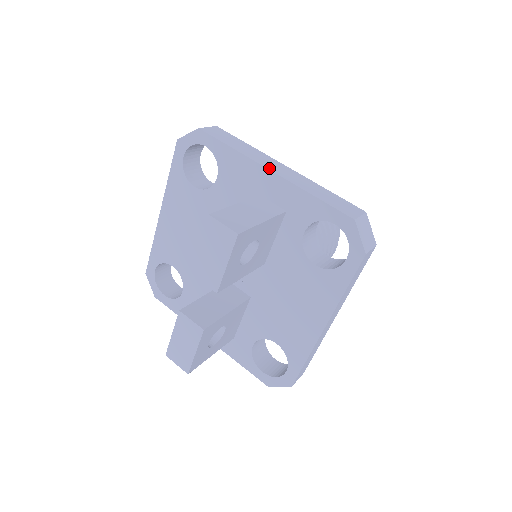
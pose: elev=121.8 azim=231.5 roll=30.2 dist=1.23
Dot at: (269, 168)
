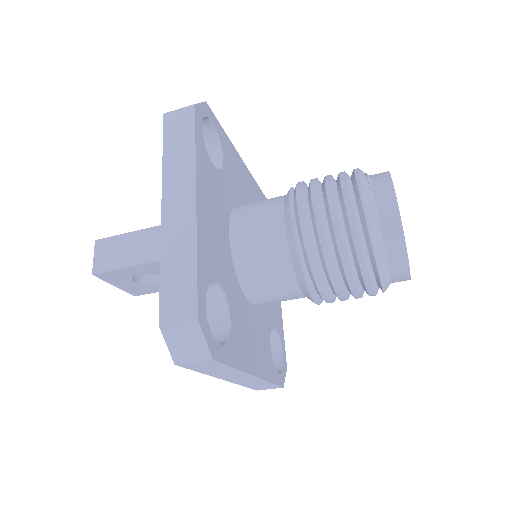
Dot at: (164, 202)
